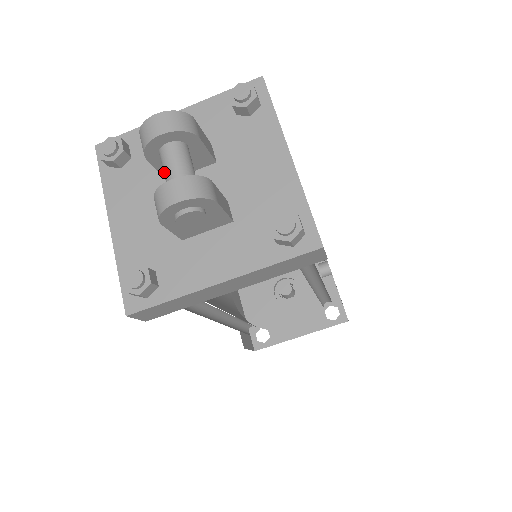
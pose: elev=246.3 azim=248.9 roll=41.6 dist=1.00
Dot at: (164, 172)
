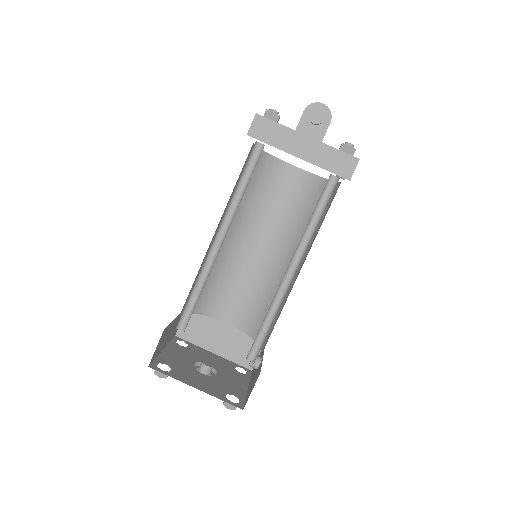
Dot at: occluded
